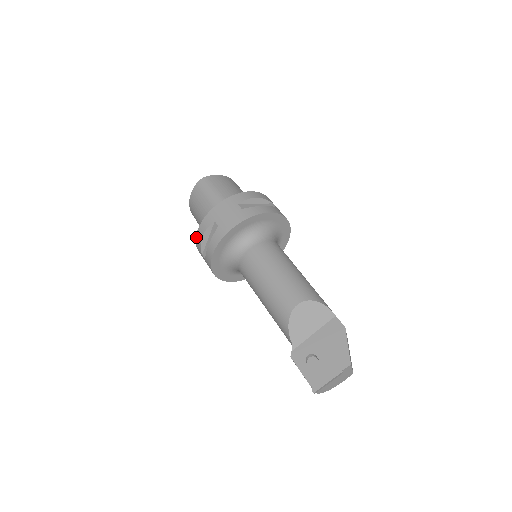
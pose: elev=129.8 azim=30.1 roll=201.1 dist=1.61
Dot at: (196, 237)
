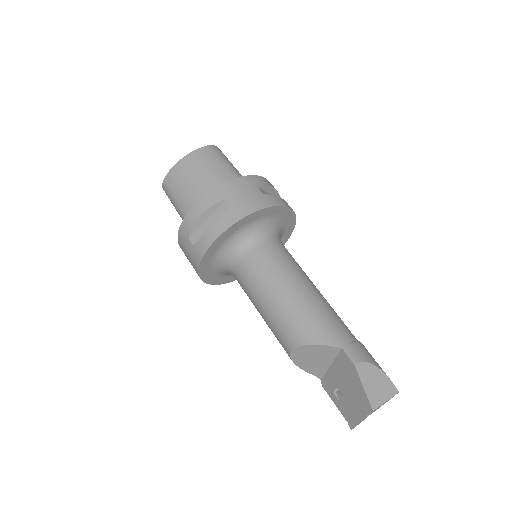
Dot at: occluded
